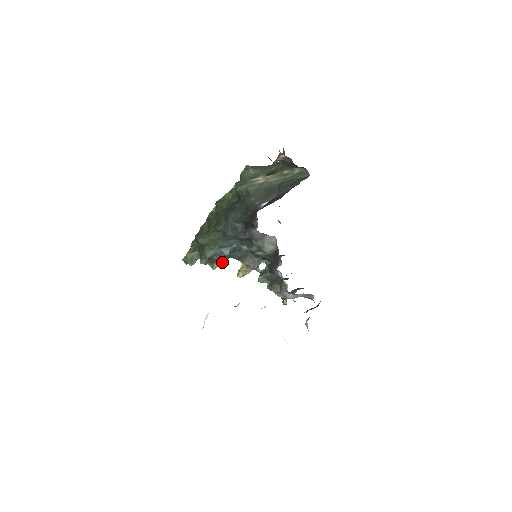
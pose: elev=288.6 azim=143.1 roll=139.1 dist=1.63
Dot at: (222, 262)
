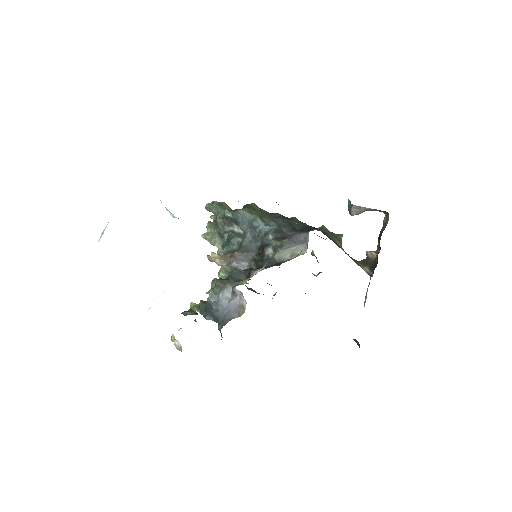
Dot at: (212, 244)
